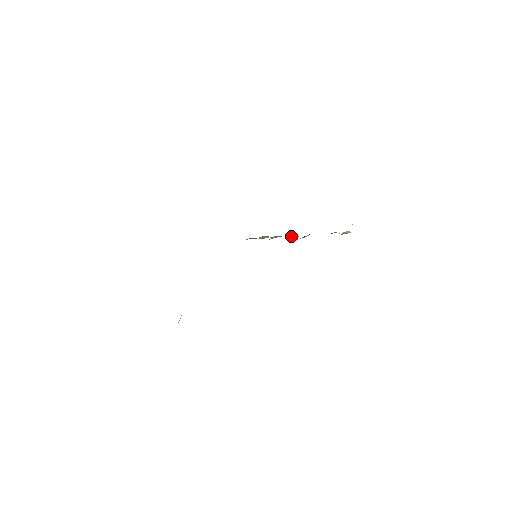
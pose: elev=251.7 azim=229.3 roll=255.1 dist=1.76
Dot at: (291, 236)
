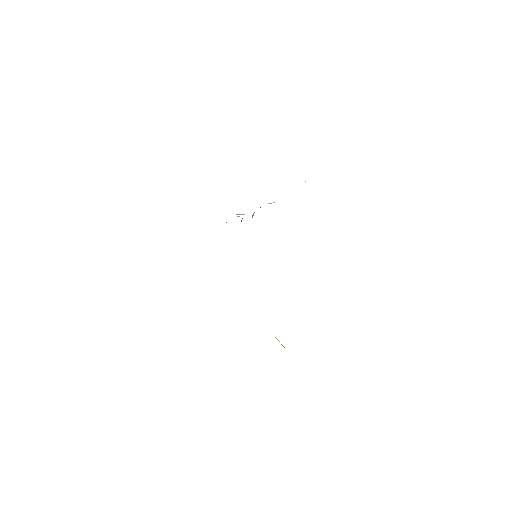
Dot at: occluded
